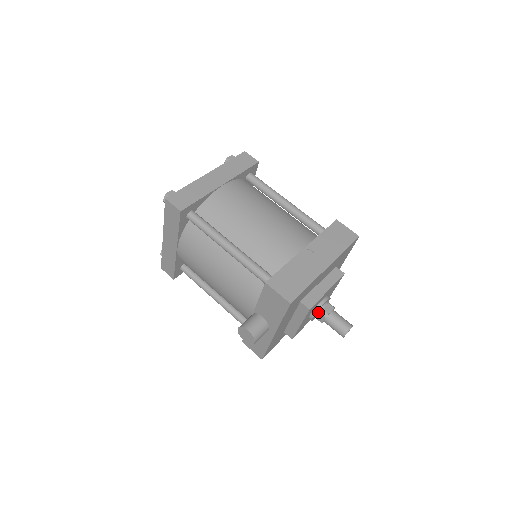
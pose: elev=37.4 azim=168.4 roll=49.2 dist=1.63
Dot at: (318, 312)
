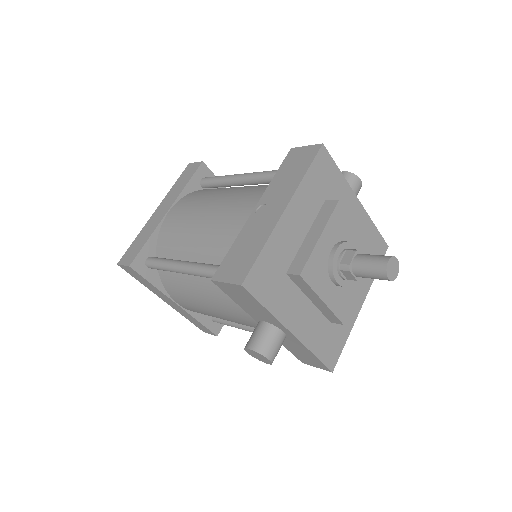
Dot at: (337, 270)
